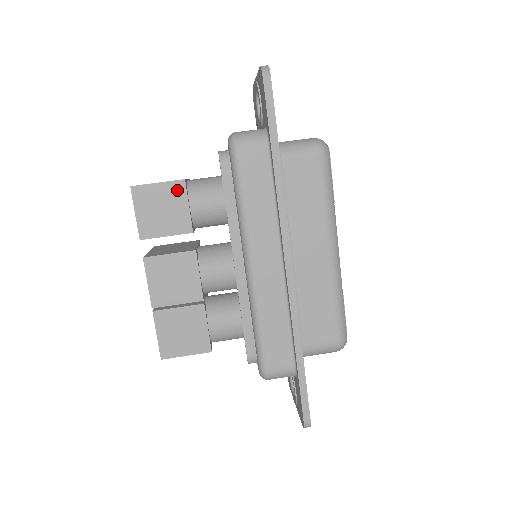
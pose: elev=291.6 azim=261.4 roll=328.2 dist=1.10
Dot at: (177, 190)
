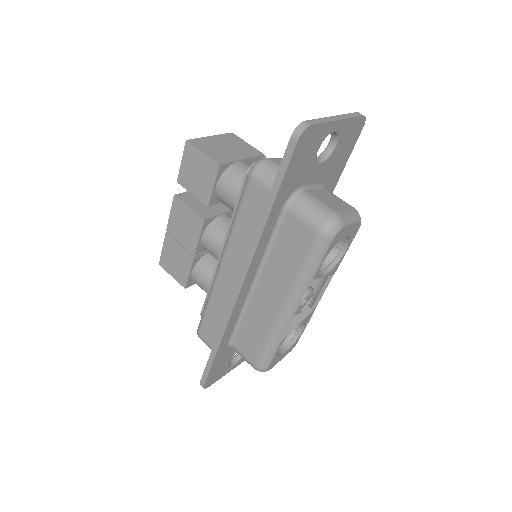
Dot at: (212, 168)
